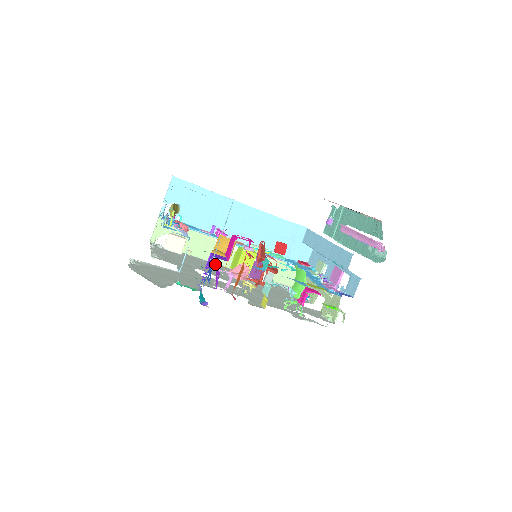
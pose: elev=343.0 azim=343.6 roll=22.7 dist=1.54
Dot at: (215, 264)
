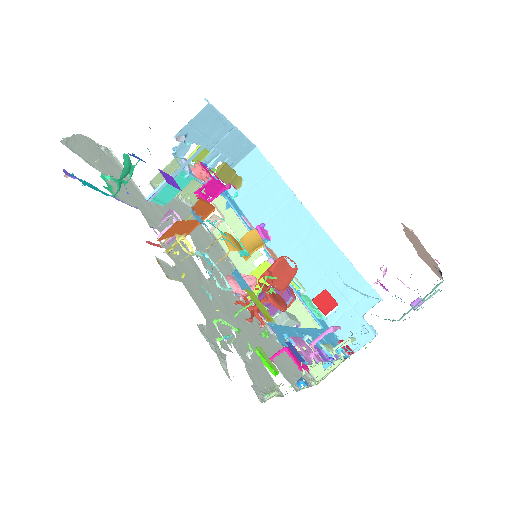
Dot at: occluded
